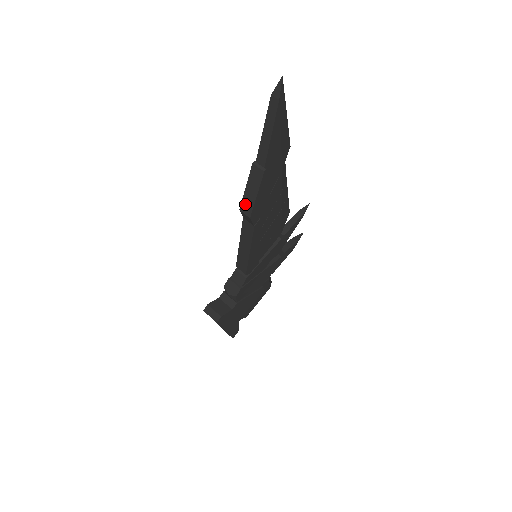
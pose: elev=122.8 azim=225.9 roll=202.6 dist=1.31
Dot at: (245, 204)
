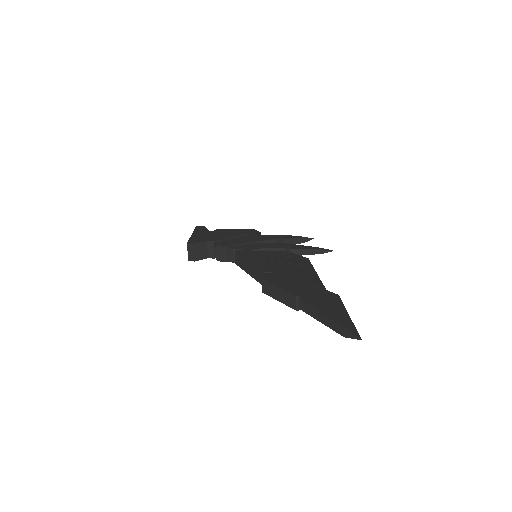
Dot at: (268, 286)
